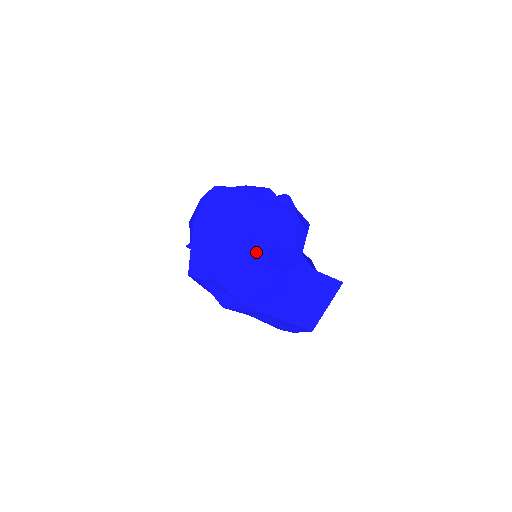
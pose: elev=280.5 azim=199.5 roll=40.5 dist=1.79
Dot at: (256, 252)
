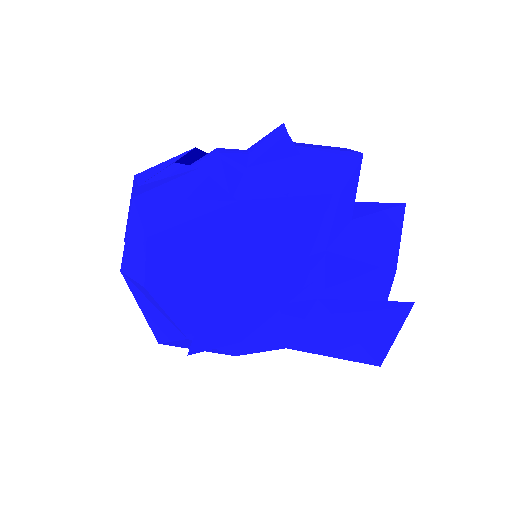
Dot at: (184, 315)
